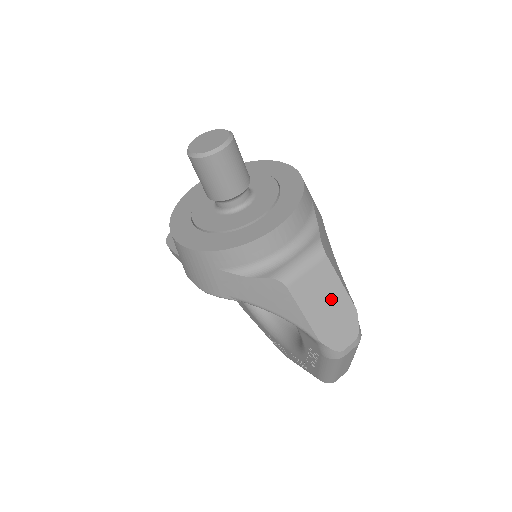
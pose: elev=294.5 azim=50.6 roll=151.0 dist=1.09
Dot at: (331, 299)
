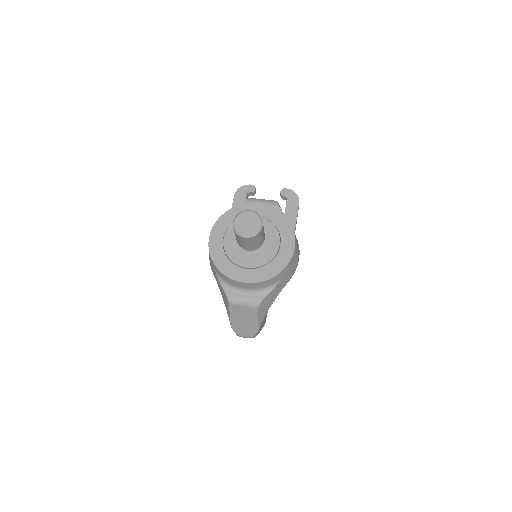
Dot at: (248, 320)
